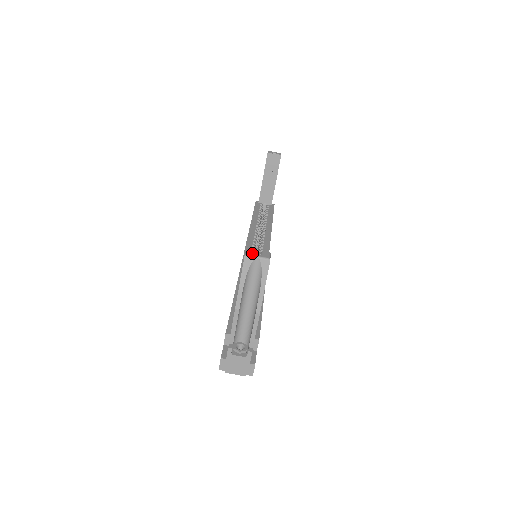
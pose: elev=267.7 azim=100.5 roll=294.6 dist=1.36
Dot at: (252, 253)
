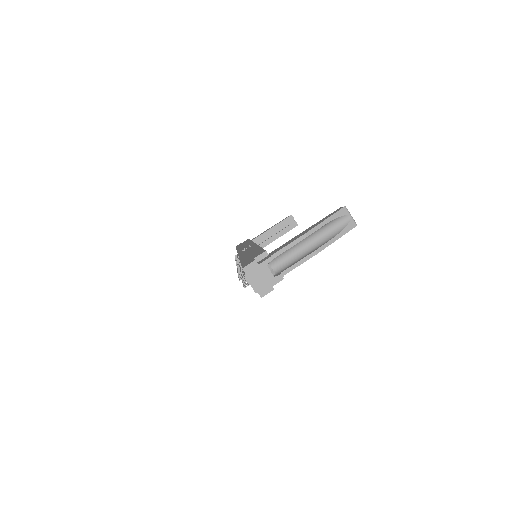
Dot at: (348, 211)
